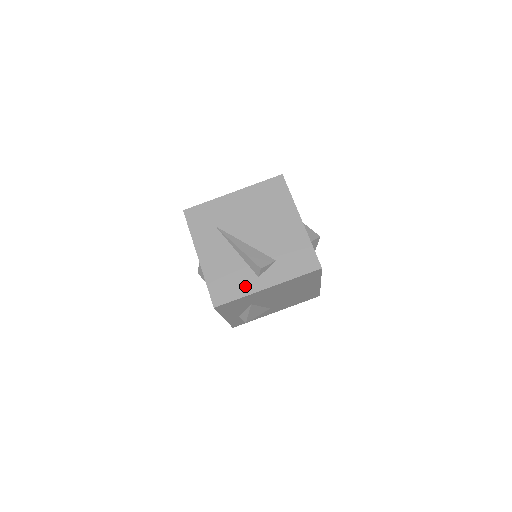
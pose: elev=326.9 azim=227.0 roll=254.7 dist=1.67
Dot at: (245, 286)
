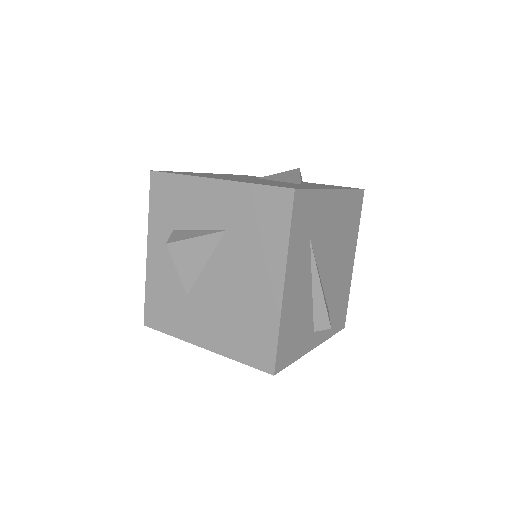
Dot at: (303, 343)
